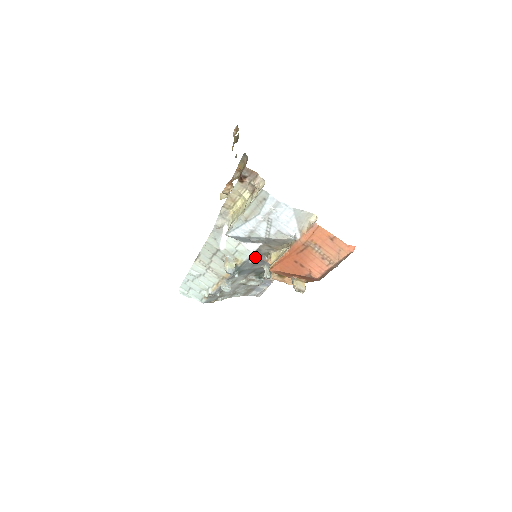
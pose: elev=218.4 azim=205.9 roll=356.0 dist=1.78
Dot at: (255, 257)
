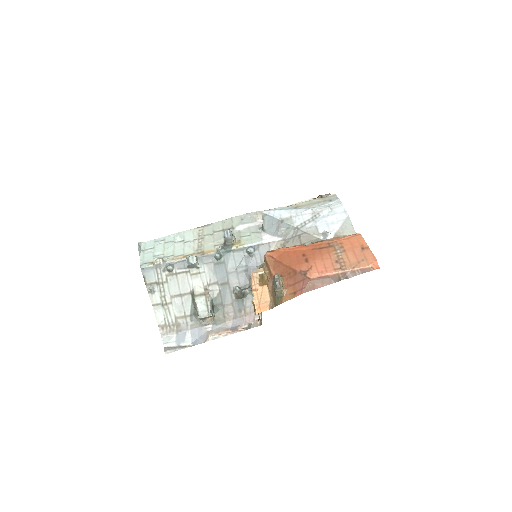
Dot at: (254, 255)
